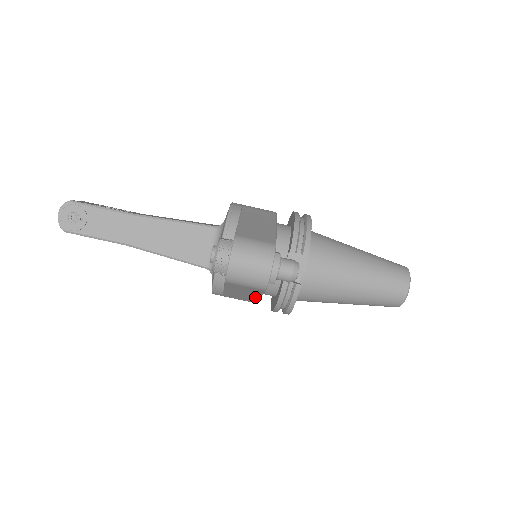
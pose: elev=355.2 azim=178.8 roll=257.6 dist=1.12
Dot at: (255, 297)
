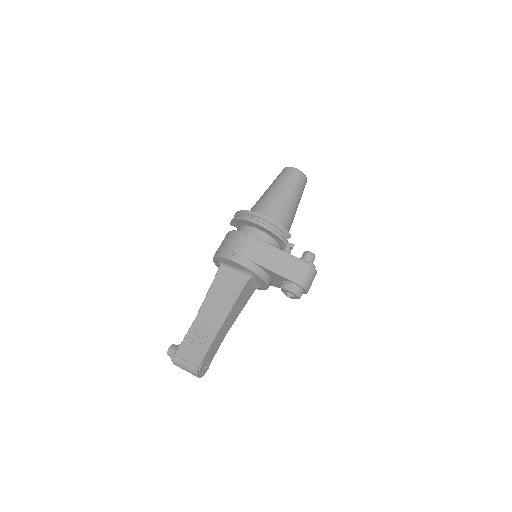
Dot at: occluded
